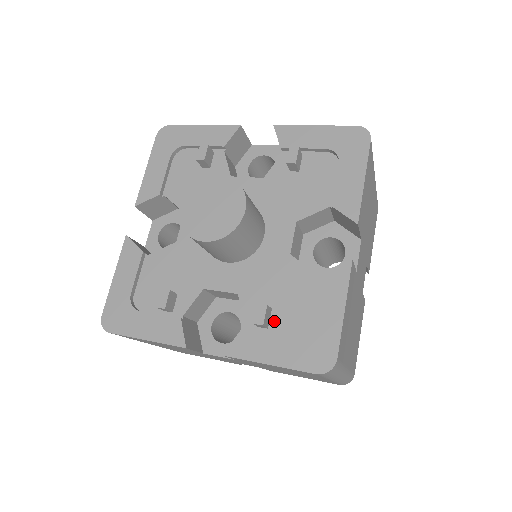
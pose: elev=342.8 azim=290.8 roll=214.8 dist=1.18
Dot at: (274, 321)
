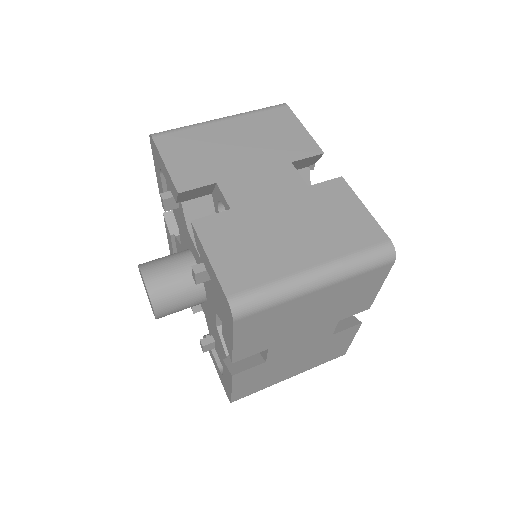
Dot at: (216, 349)
